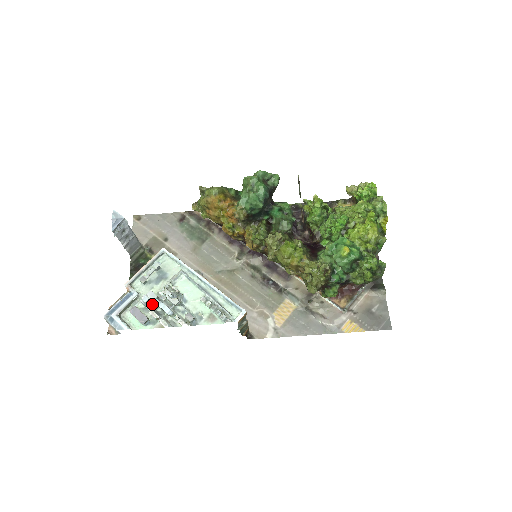
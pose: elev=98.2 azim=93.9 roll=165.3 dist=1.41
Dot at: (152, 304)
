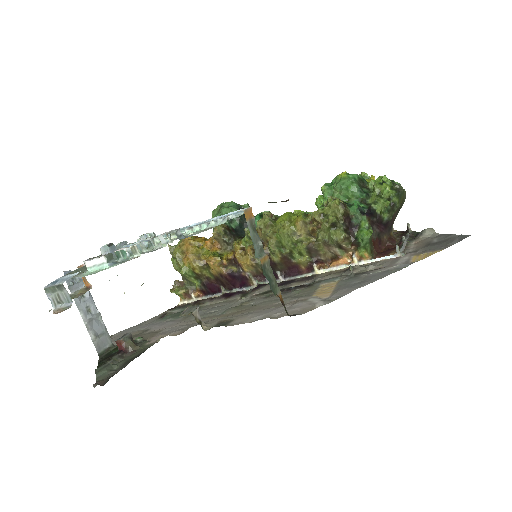
Dot at: occluded
